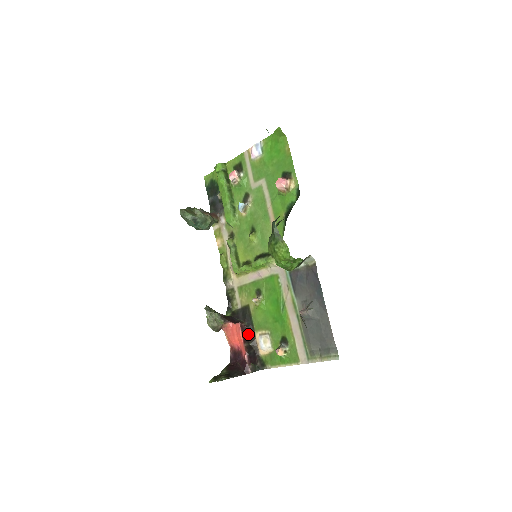
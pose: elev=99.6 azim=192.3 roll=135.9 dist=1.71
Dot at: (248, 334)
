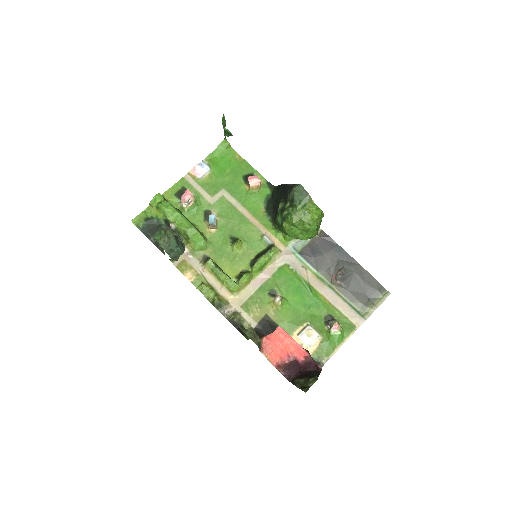
Dot at: occluded
